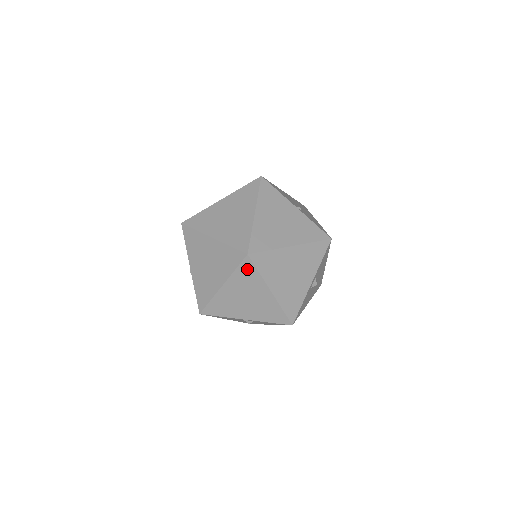
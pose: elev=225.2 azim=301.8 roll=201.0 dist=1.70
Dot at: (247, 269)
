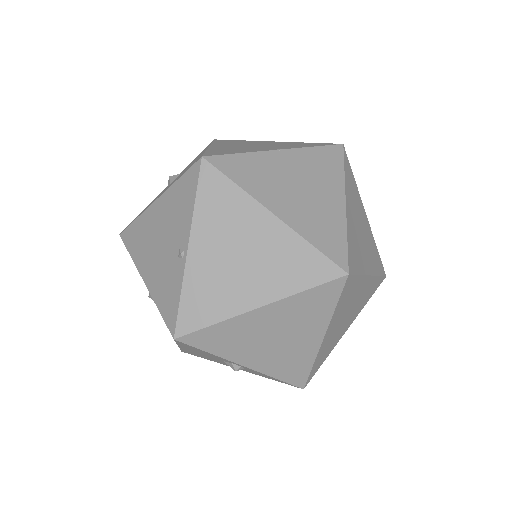
Dot at: (324, 295)
